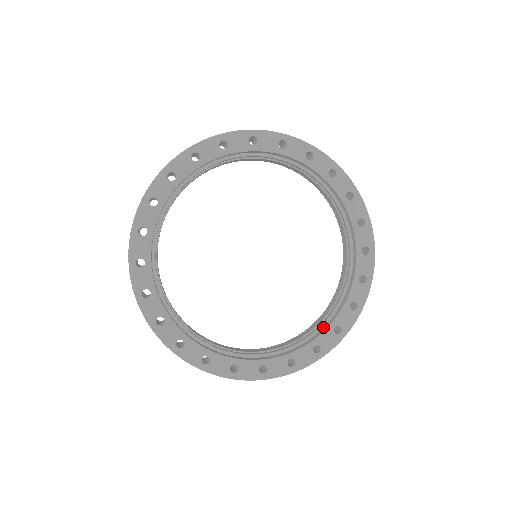
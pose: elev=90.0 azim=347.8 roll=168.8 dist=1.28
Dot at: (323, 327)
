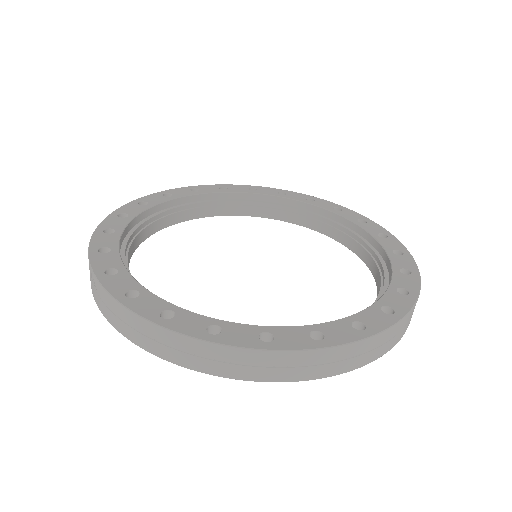
Dot at: (385, 264)
